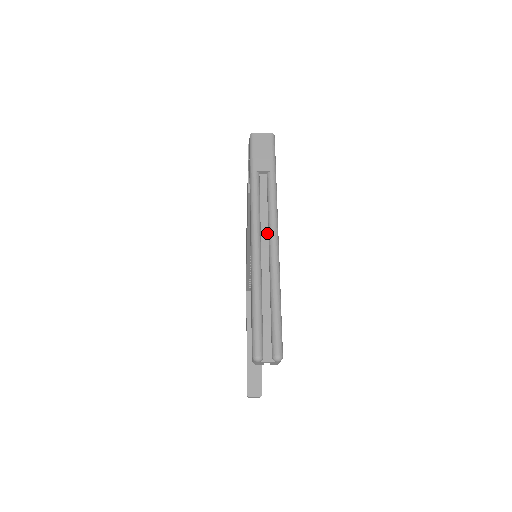
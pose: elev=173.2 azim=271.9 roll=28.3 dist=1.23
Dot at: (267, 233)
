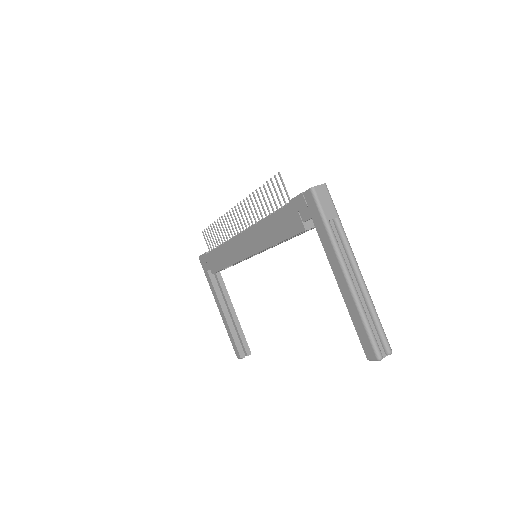
Dot at: (350, 267)
